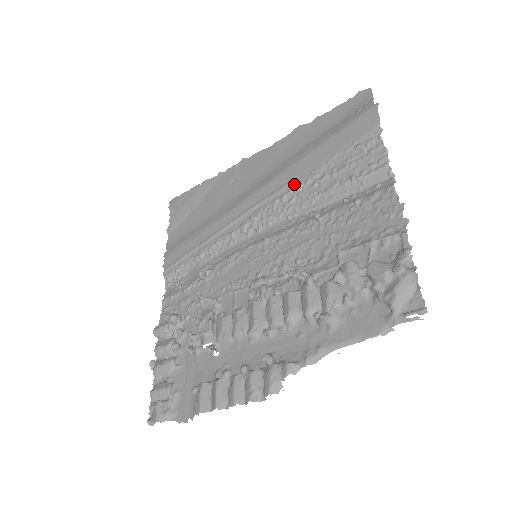
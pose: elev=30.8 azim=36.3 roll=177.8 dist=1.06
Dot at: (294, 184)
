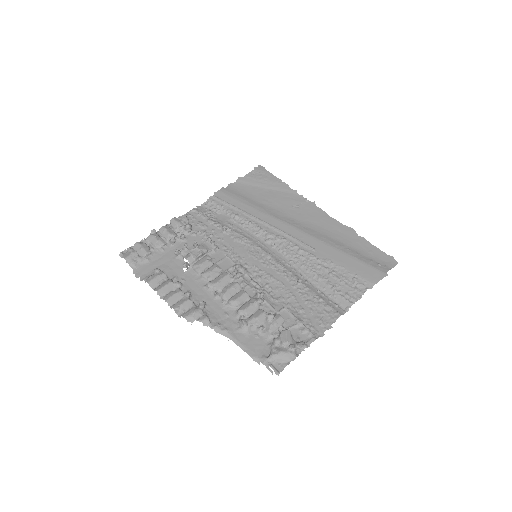
Dot at: (313, 252)
